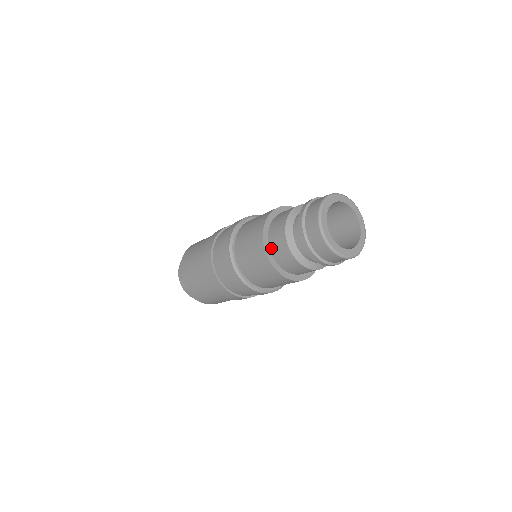
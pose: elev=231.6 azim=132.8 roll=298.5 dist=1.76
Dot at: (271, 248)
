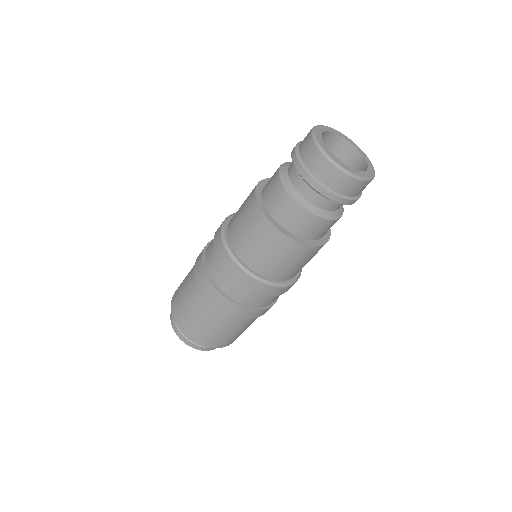
Dot at: (264, 197)
